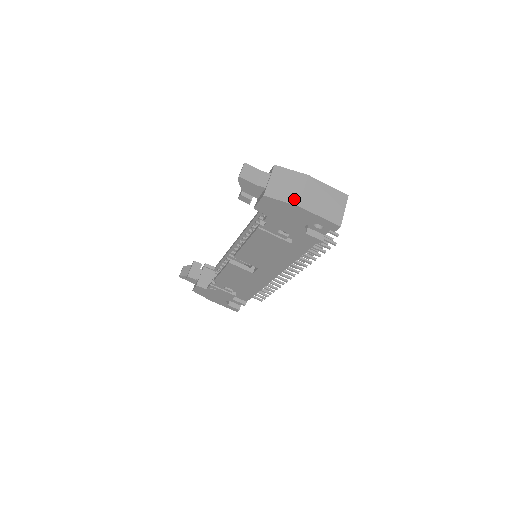
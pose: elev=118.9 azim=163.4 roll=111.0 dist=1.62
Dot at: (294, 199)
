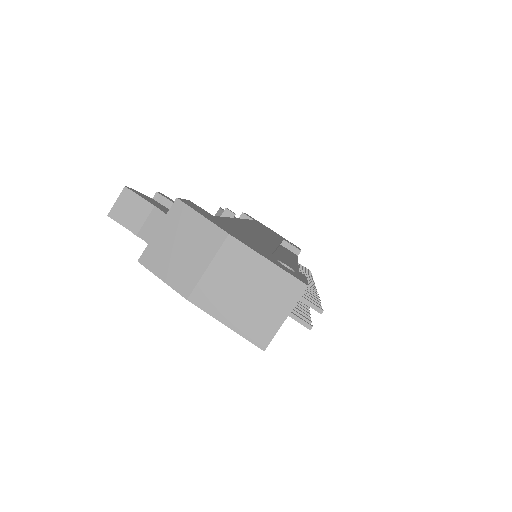
Dot at: (184, 282)
